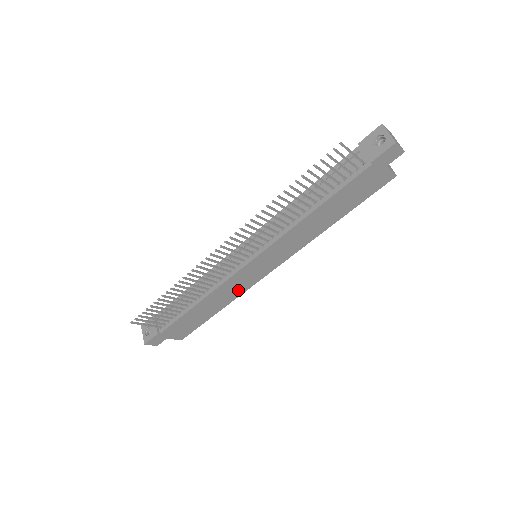
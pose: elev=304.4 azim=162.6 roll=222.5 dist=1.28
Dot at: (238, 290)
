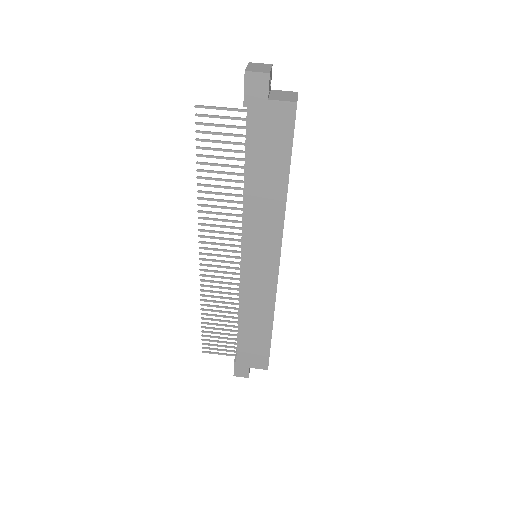
Dot at: (266, 299)
